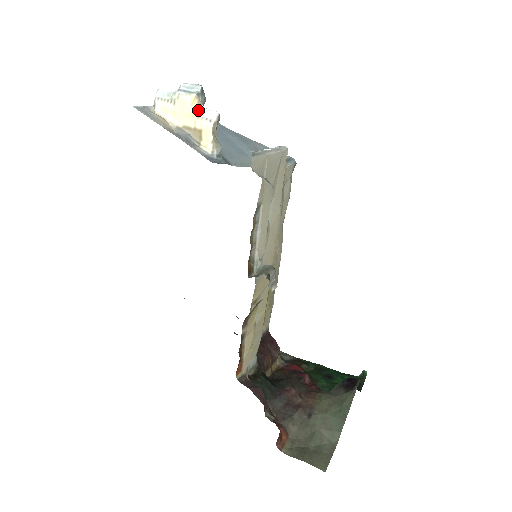
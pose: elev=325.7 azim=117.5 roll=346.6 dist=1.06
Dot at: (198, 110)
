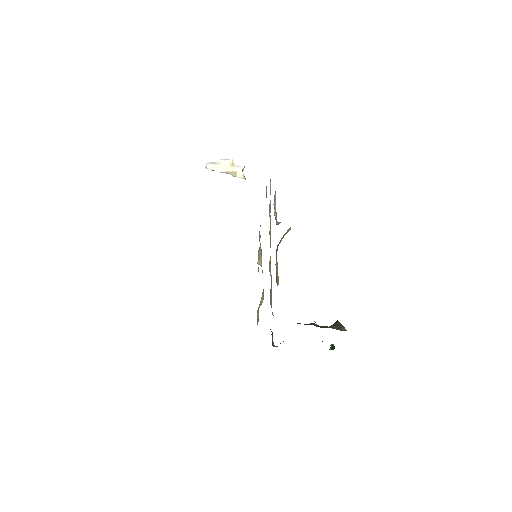
Dot at: (233, 166)
